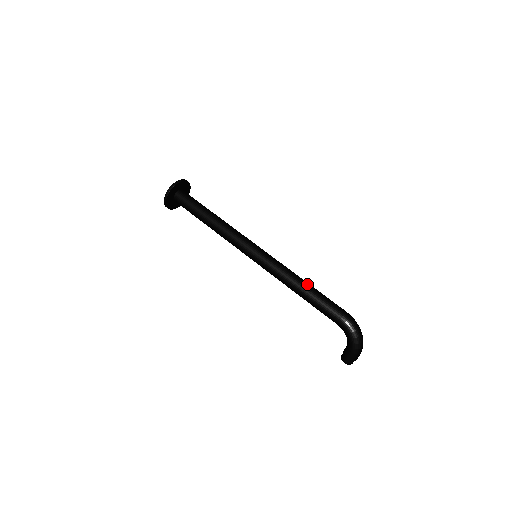
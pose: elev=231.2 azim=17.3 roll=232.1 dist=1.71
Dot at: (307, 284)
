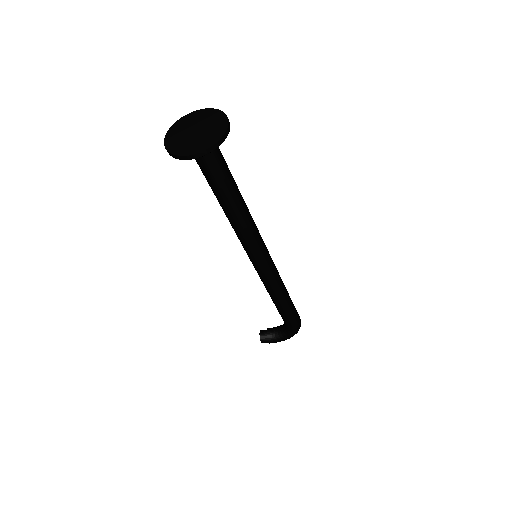
Dot at: occluded
